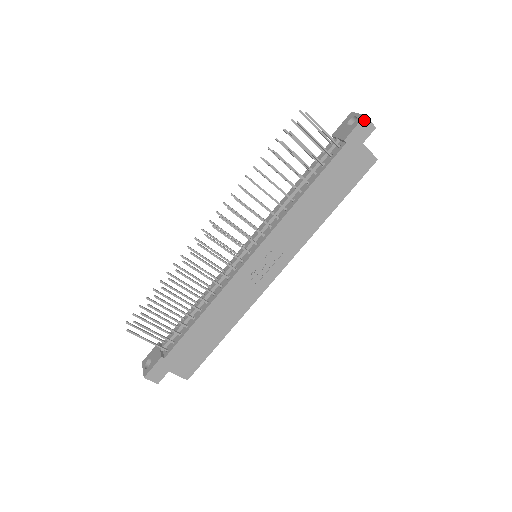
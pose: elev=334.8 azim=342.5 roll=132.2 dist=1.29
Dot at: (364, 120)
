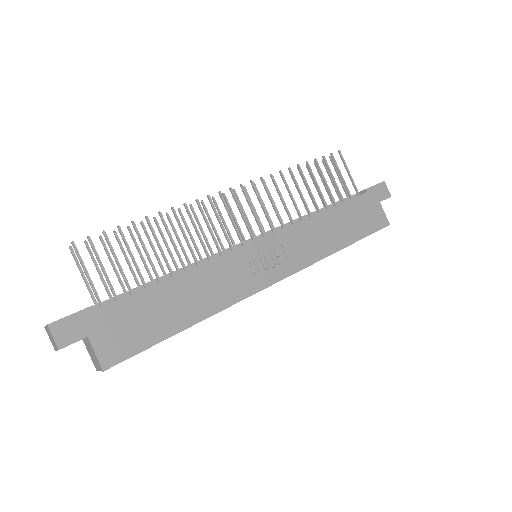
Dot at: (383, 184)
